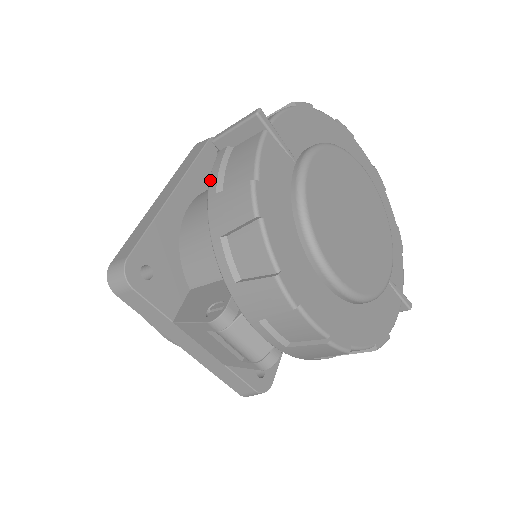
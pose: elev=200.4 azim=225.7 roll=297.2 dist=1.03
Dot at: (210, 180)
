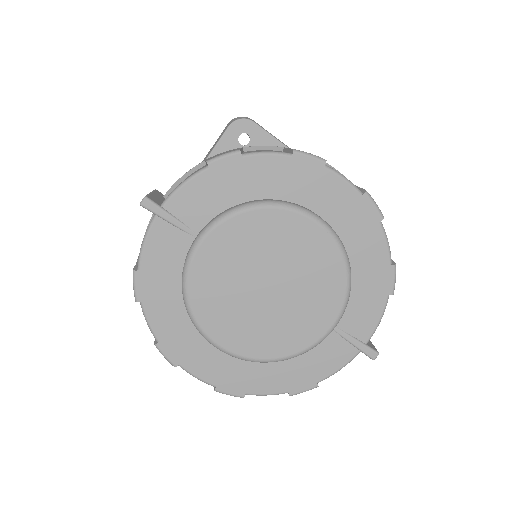
Dot at: occluded
